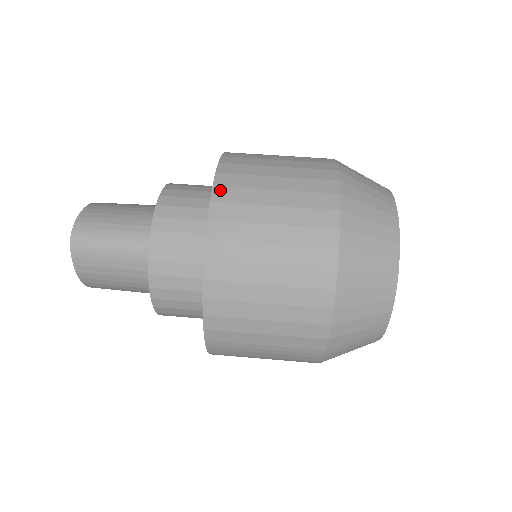
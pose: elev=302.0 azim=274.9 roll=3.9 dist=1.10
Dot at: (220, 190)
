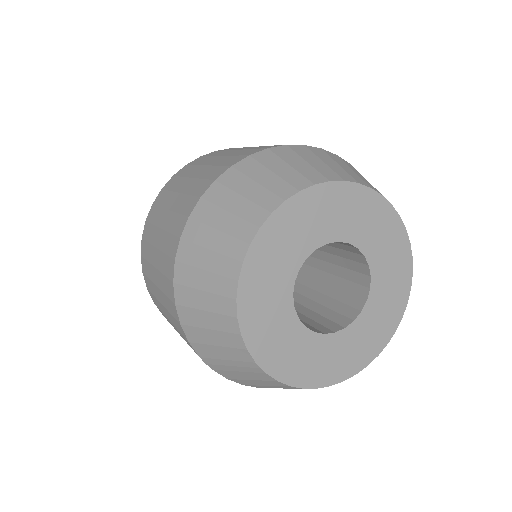
Dot at: (172, 179)
